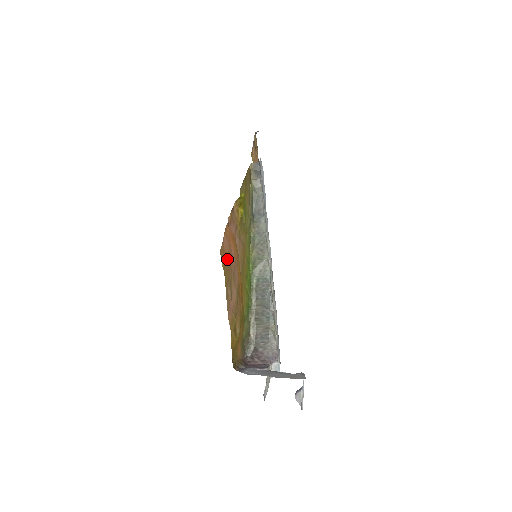
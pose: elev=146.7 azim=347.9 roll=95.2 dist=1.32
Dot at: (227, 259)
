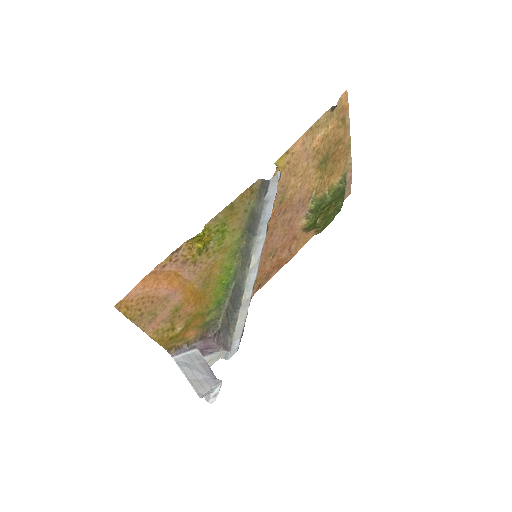
Dot at: (139, 302)
